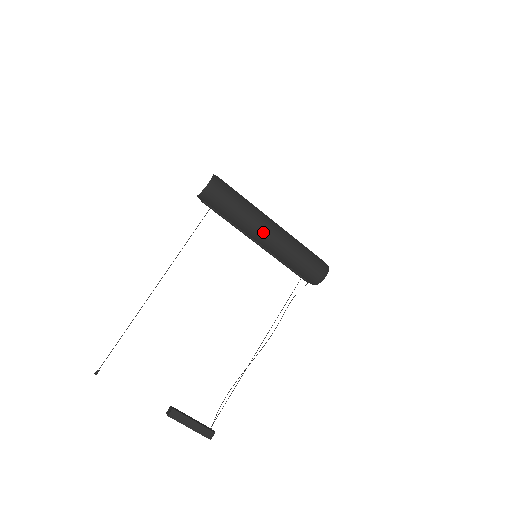
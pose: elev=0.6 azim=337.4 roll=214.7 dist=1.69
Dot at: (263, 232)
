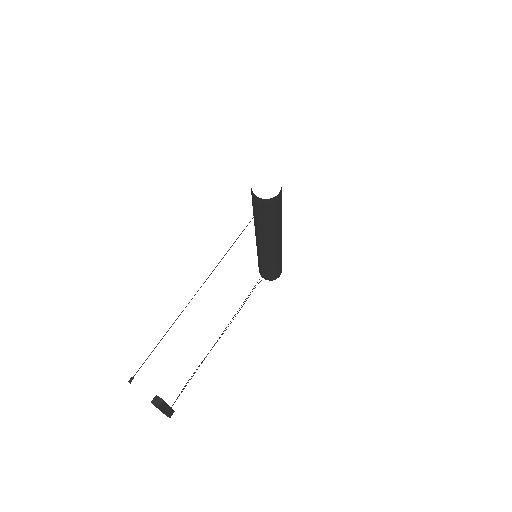
Dot at: (277, 241)
